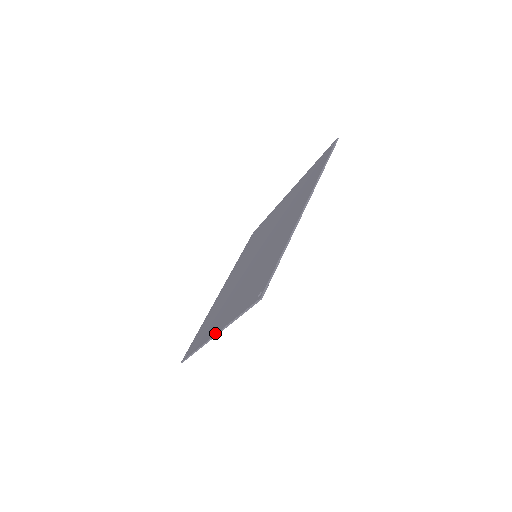
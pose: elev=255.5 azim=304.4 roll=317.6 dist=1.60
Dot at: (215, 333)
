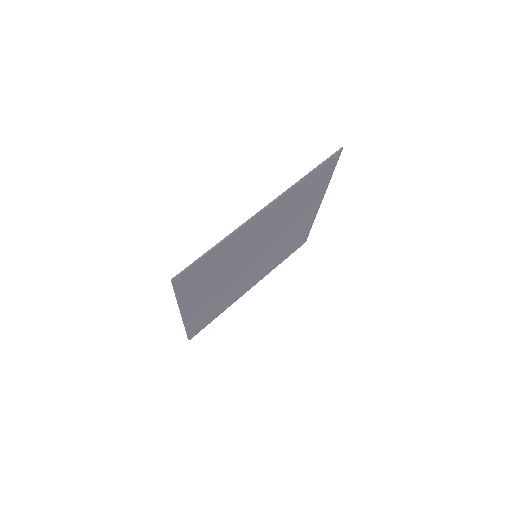
Dot at: (268, 205)
